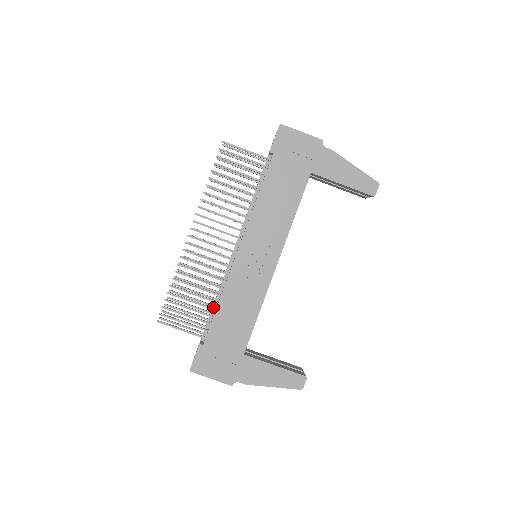
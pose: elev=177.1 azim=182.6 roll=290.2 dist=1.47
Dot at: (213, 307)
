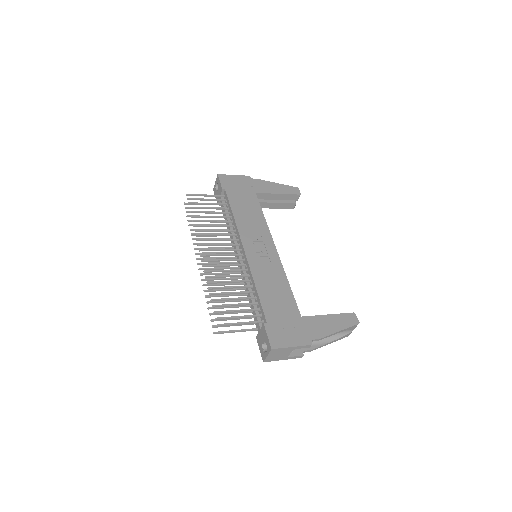
Dot at: (252, 300)
